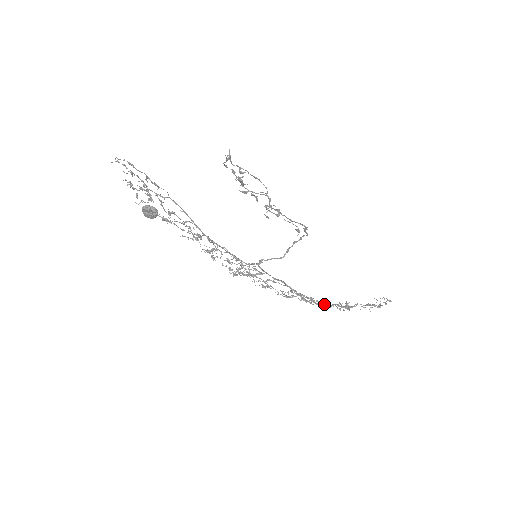
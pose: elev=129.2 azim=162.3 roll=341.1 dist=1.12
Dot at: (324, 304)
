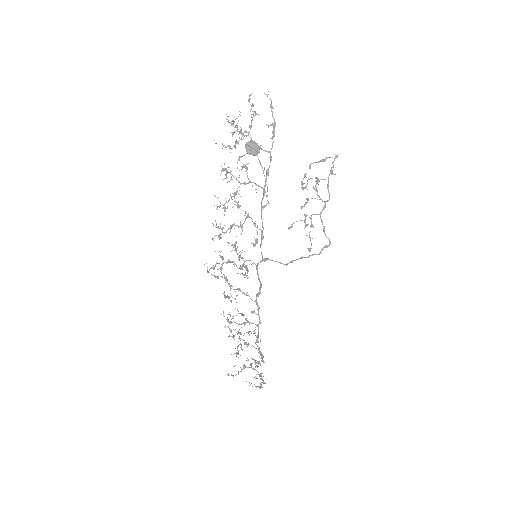
Dot at: (238, 352)
